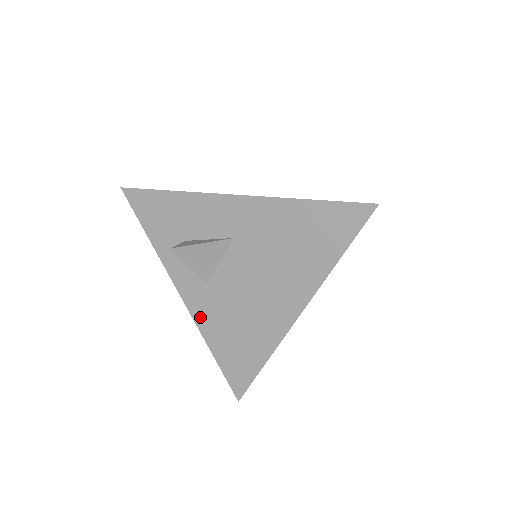
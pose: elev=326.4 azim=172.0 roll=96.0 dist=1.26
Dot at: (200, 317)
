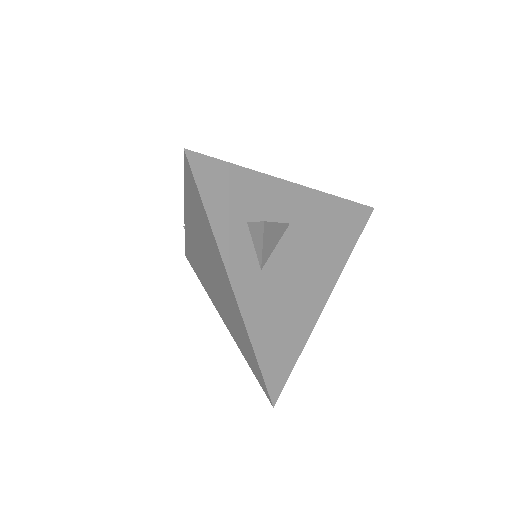
Dot at: (249, 311)
